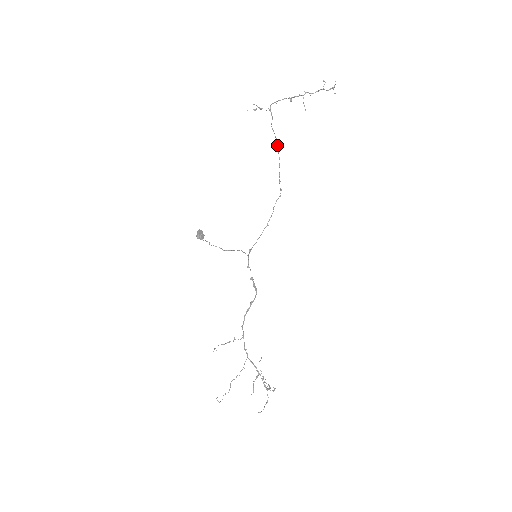
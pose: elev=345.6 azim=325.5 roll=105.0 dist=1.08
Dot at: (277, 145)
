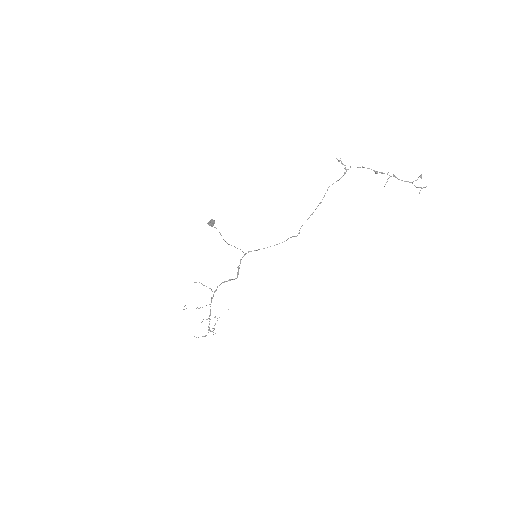
Dot at: (319, 203)
